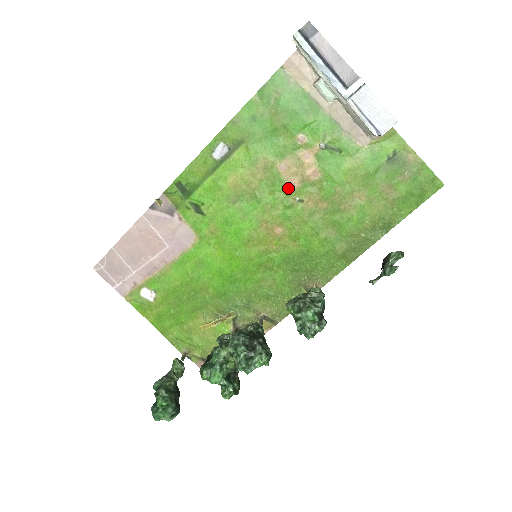
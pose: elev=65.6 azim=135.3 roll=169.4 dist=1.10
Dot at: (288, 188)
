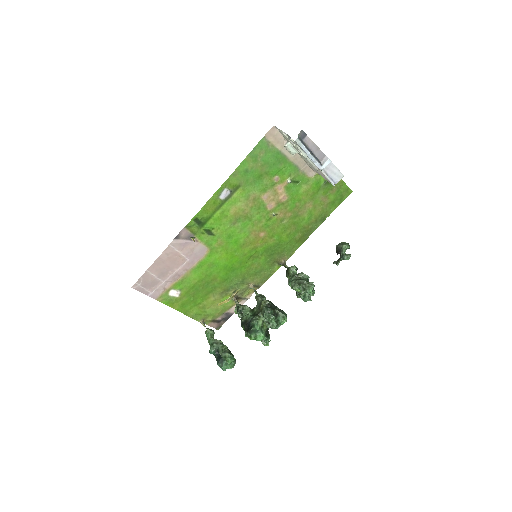
Dot at: (268, 209)
